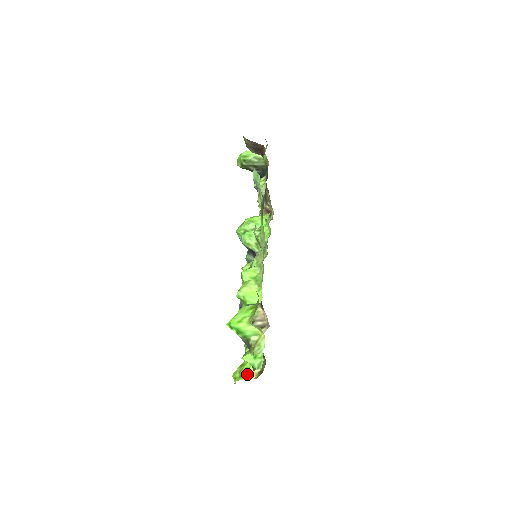
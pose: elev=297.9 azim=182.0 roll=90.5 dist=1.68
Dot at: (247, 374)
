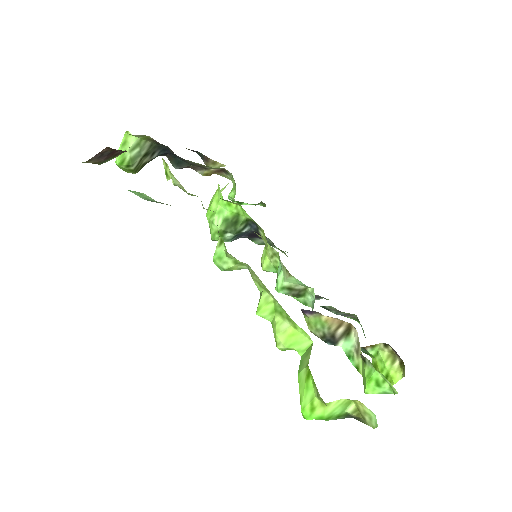
Dot at: (390, 377)
